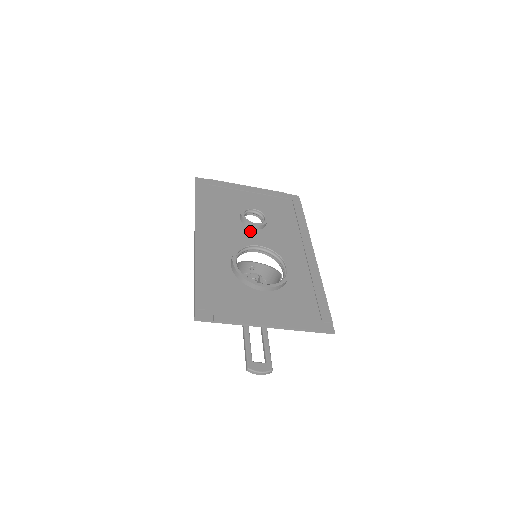
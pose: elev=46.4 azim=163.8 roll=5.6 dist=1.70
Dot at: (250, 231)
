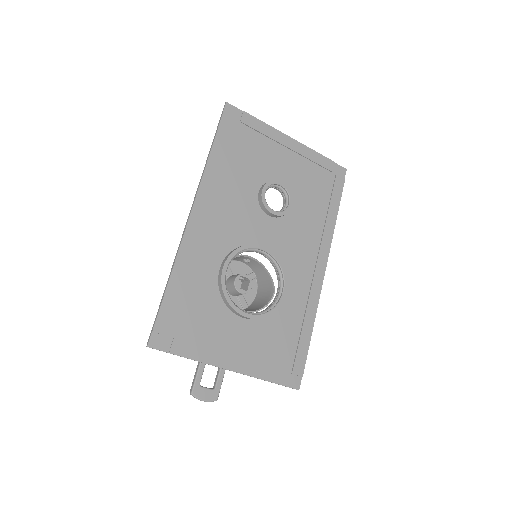
Dot at: (263, 218)
